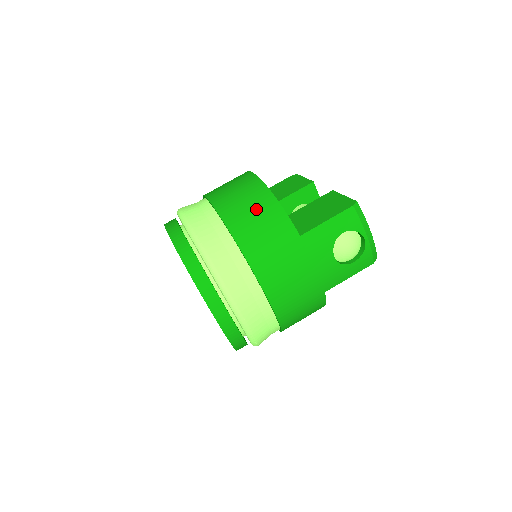
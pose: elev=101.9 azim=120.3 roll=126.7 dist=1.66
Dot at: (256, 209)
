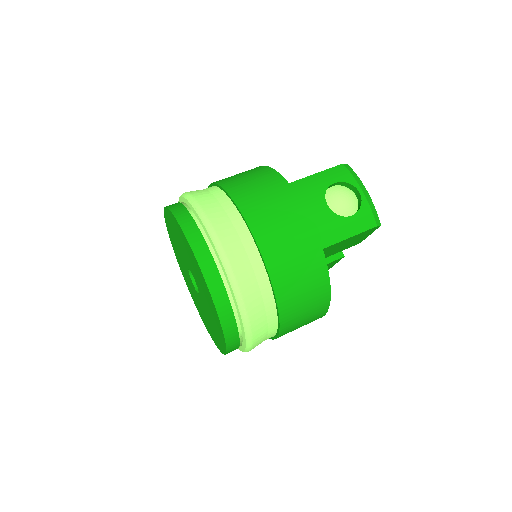
Dot at: (248, 173)
